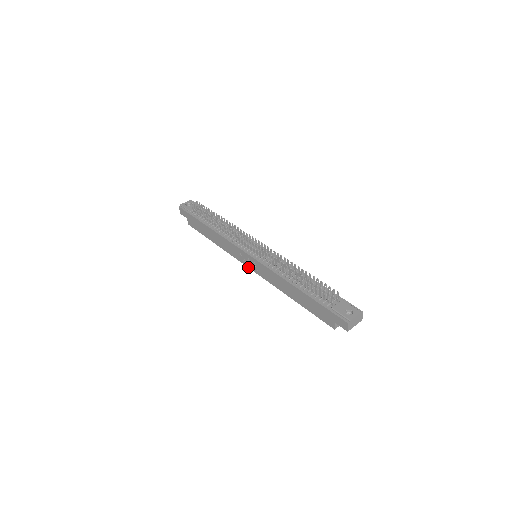
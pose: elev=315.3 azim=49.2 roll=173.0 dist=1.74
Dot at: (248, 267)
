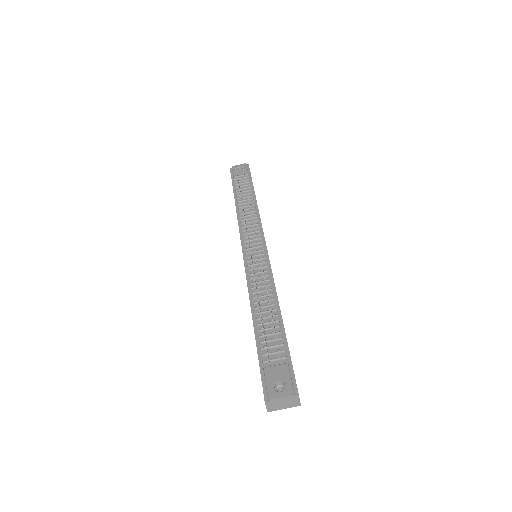
Dot at: occluded
